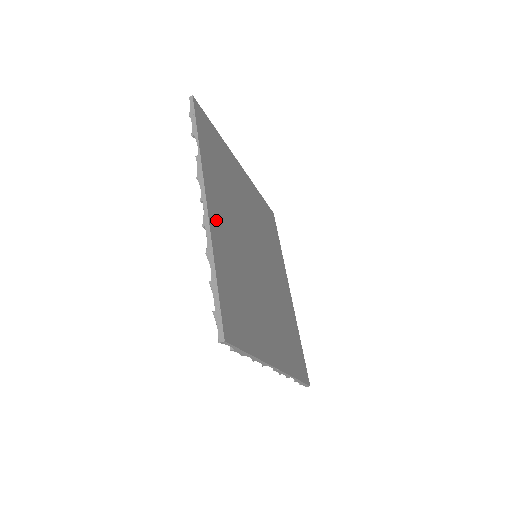
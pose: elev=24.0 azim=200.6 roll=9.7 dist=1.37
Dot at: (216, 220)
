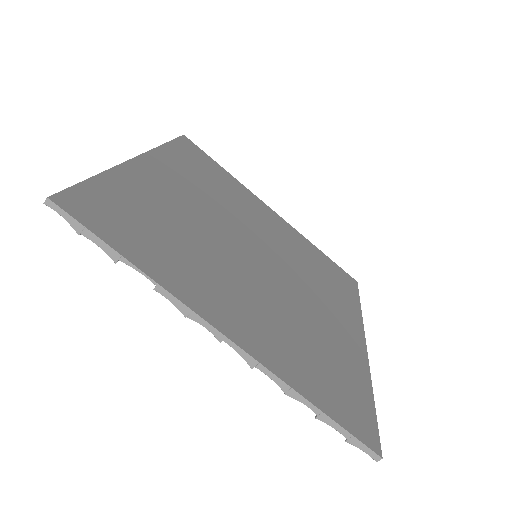
Dot at: (246, 334)
